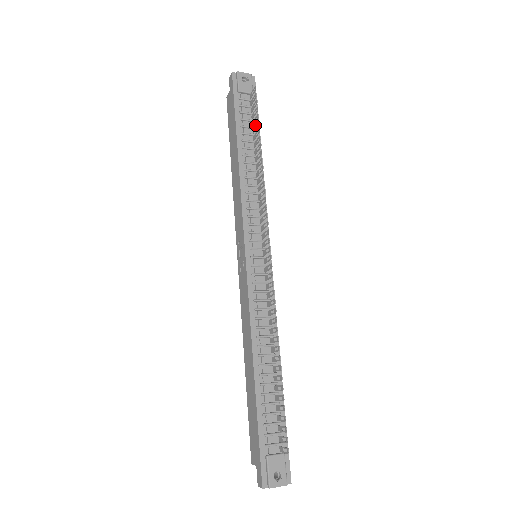
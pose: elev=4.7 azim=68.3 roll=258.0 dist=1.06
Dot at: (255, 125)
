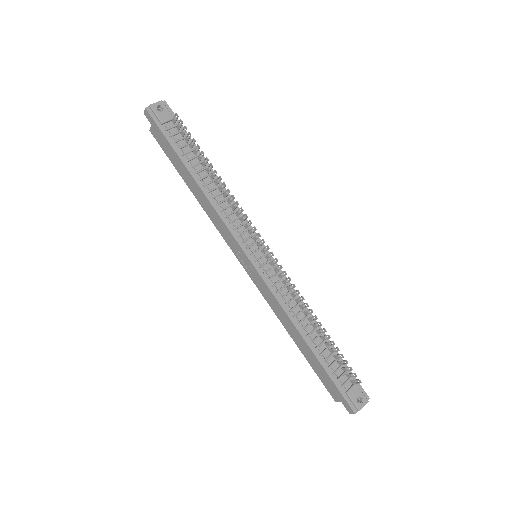
Dot at: (195, 148)
